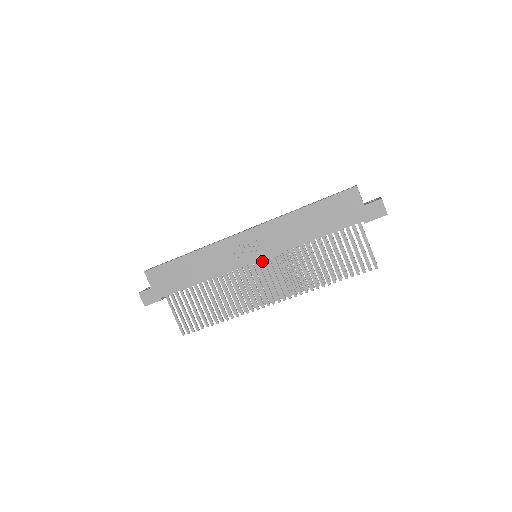
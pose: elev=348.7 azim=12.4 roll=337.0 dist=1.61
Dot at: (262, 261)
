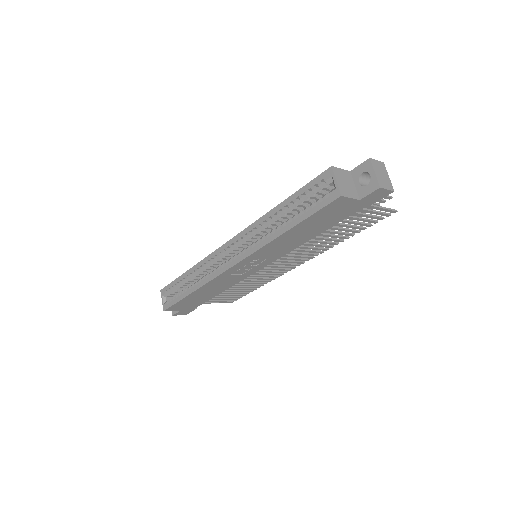
Dot at: occluded
